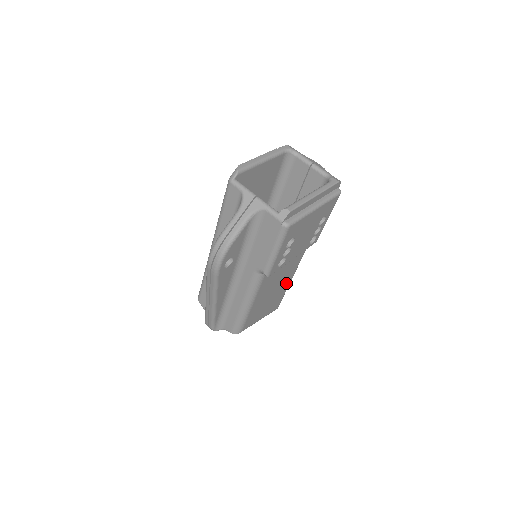
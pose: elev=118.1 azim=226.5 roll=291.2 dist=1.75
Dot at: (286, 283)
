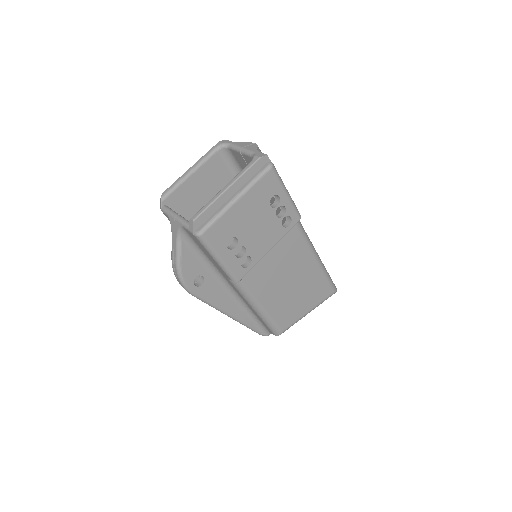
Dot at: (310, 268)
